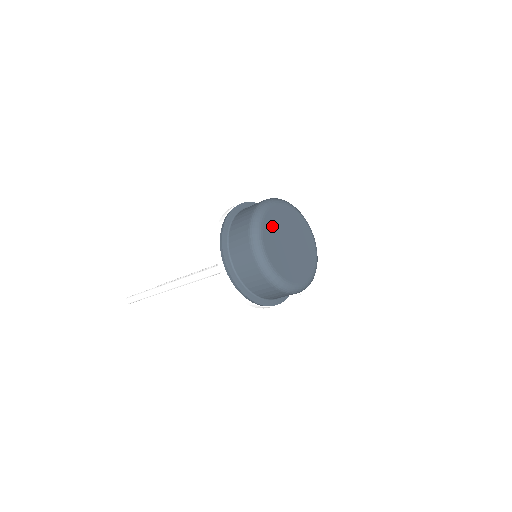
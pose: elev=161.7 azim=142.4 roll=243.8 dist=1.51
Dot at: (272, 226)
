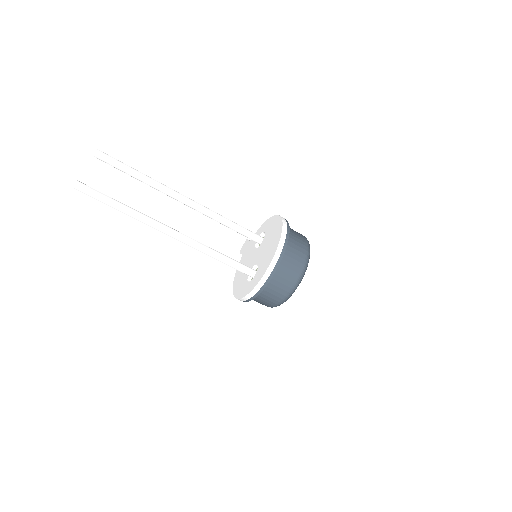
Dot at: occluded
